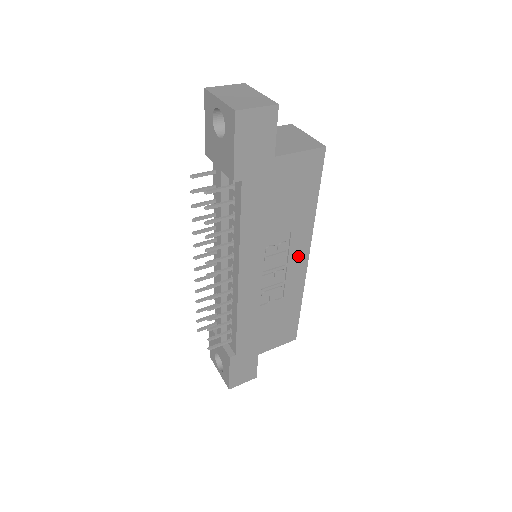
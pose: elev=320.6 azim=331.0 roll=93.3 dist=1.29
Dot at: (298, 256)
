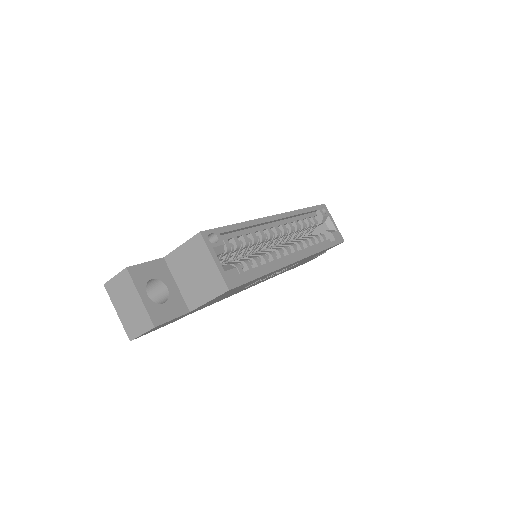
Dot at: (285, 267)
